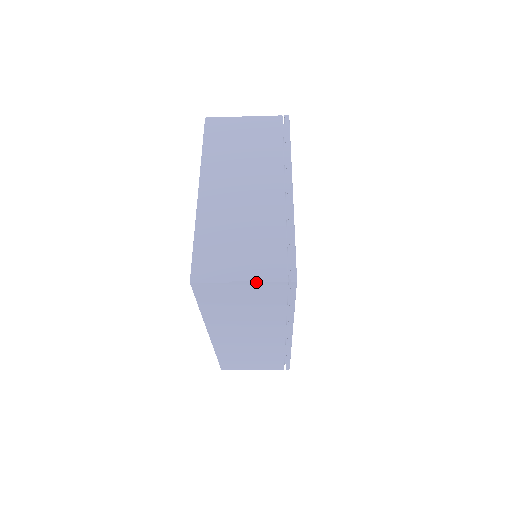
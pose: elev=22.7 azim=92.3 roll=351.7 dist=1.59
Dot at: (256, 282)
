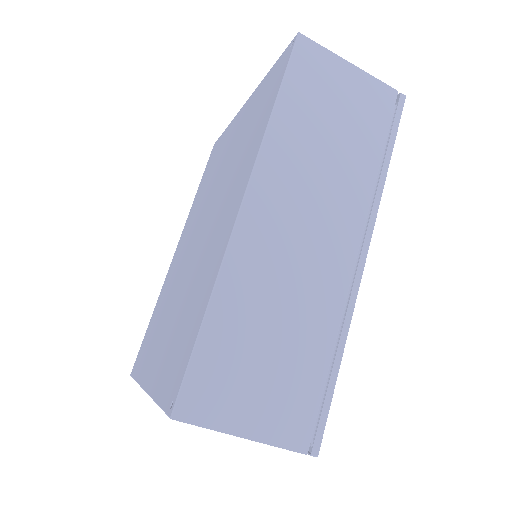
Dot at: (367, 74)
